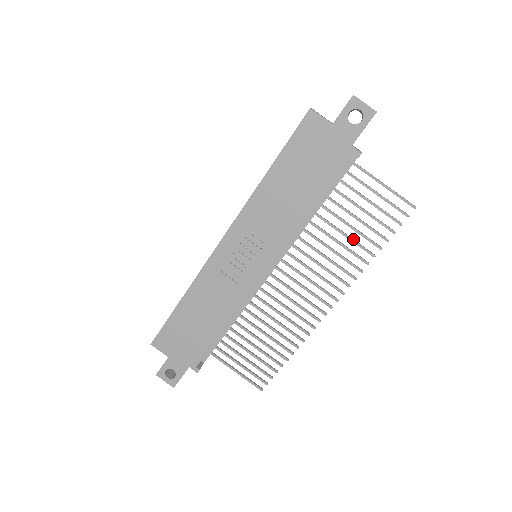
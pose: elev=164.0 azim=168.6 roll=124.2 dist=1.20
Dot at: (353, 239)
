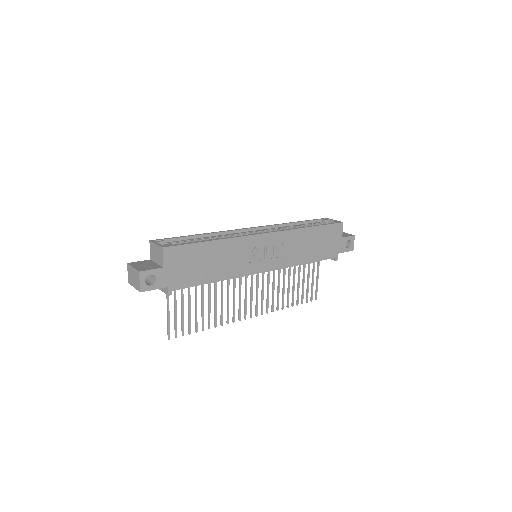
Dot at: (289, 291)
